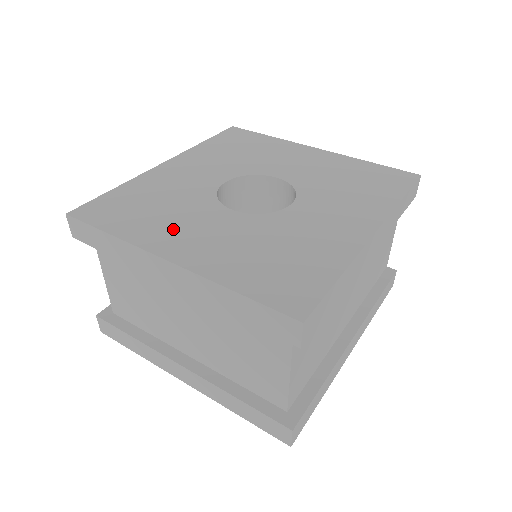
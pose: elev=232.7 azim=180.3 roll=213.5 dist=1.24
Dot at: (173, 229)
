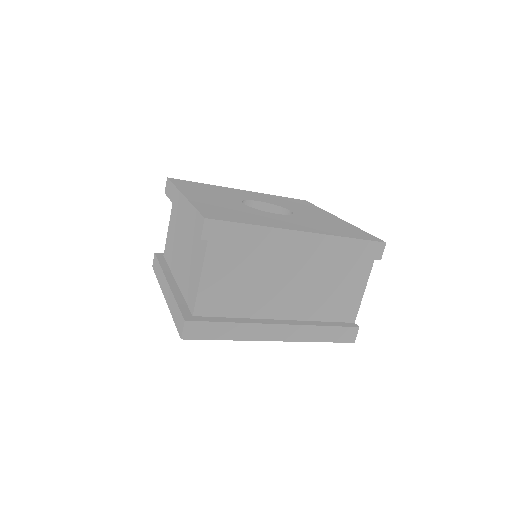
Dot at: (203, 194)
